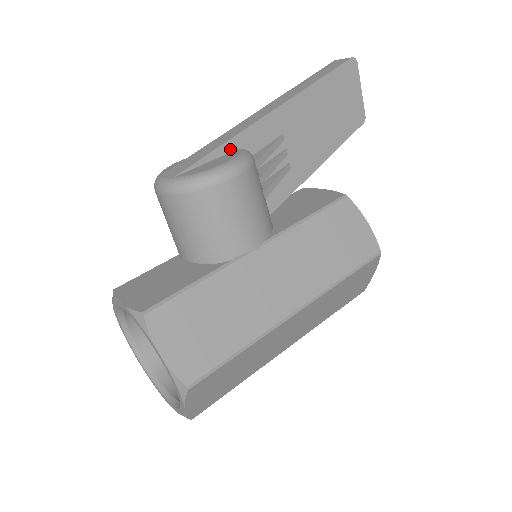
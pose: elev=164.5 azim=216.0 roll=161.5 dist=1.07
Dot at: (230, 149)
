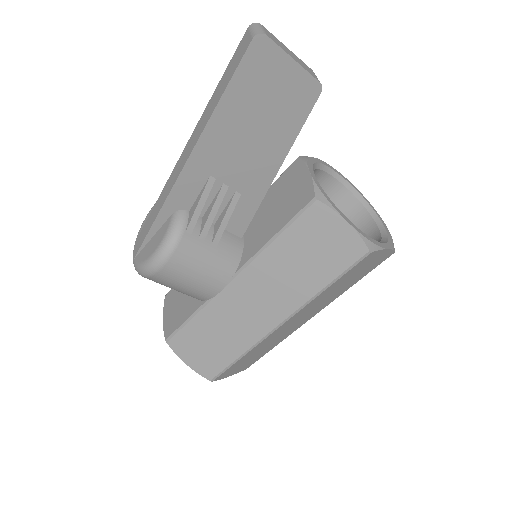
Dot at: (165, 218)
